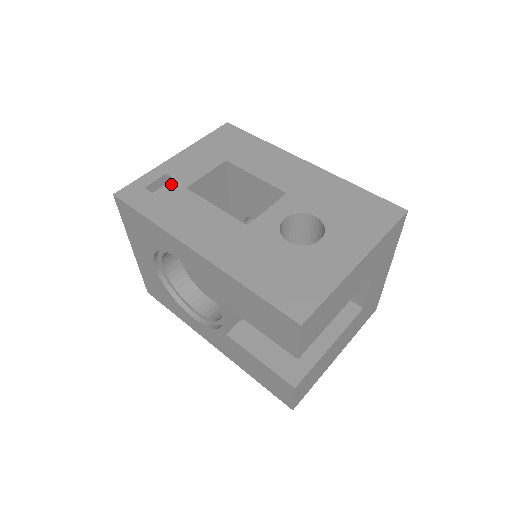
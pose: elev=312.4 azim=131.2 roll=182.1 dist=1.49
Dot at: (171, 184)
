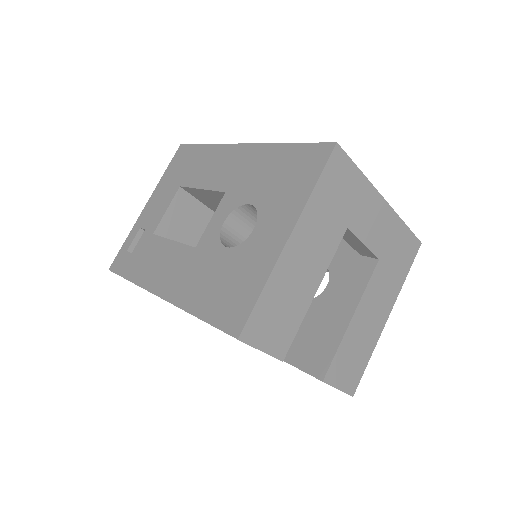
Dot at: (143, 237)
